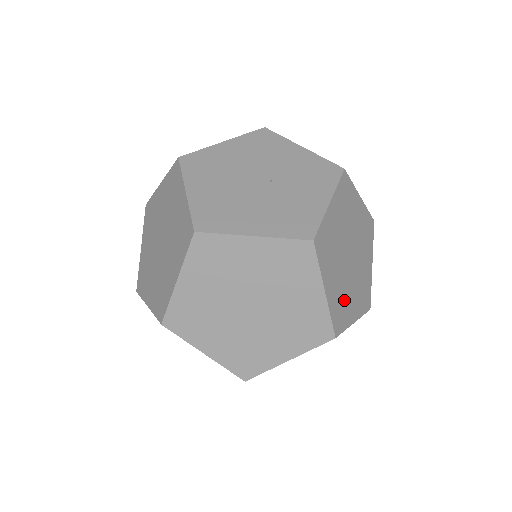
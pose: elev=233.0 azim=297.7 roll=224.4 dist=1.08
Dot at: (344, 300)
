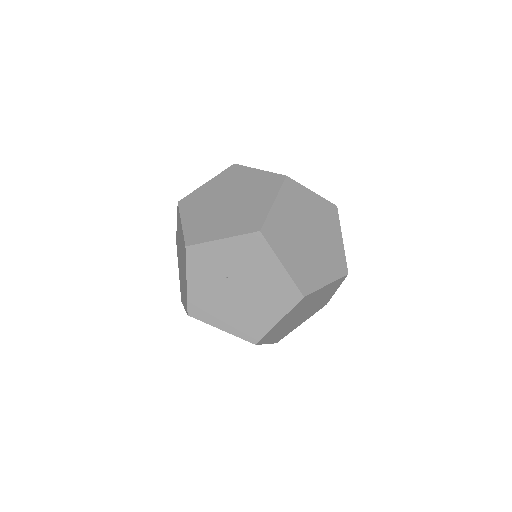
Dot at: occluded
